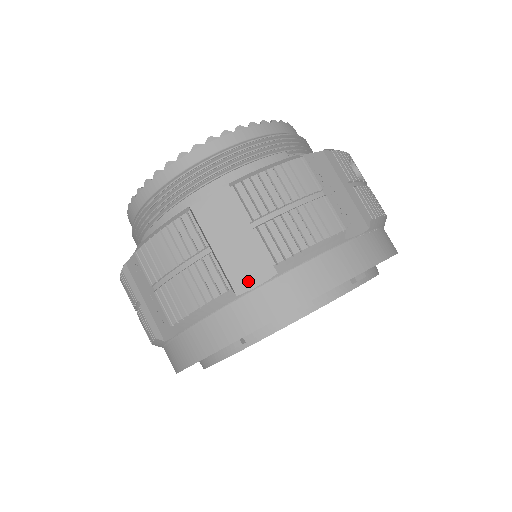
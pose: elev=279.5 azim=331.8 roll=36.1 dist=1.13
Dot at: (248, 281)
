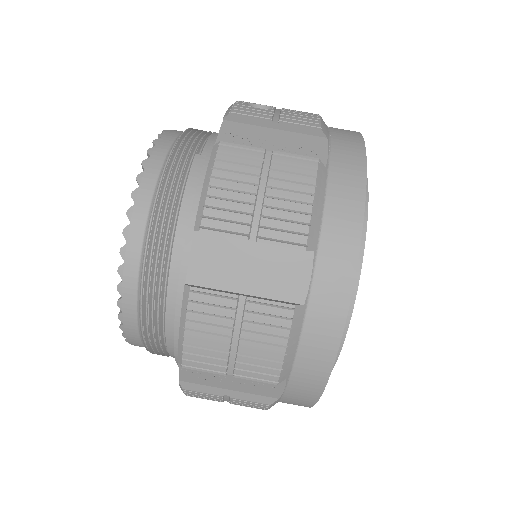
Dot at: (299, 284)
